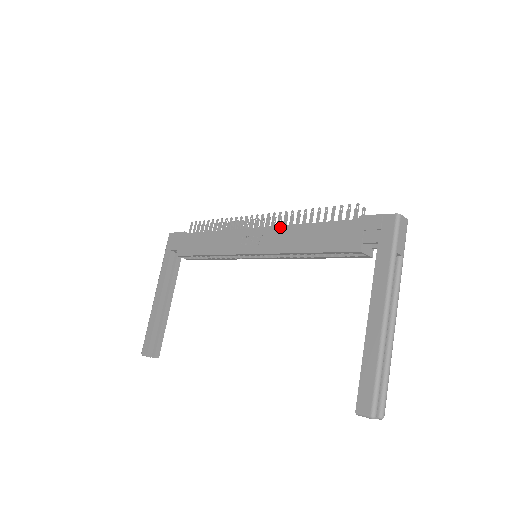
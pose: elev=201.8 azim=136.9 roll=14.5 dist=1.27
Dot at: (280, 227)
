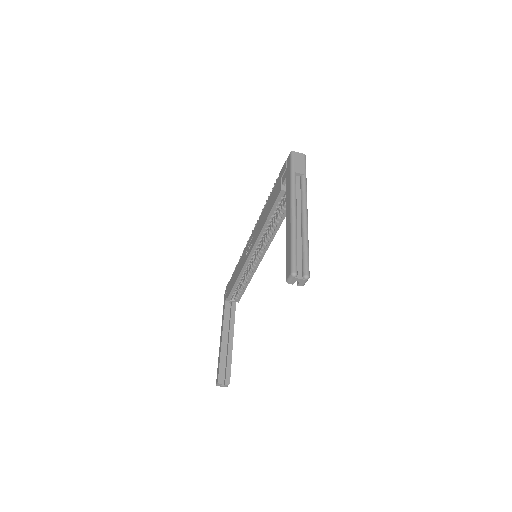
Dot at: (257, 223)
